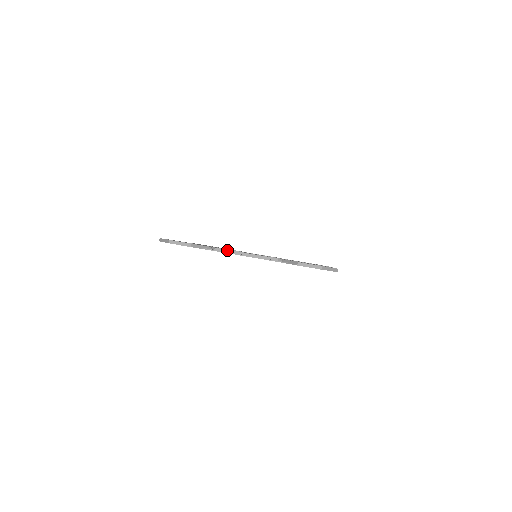
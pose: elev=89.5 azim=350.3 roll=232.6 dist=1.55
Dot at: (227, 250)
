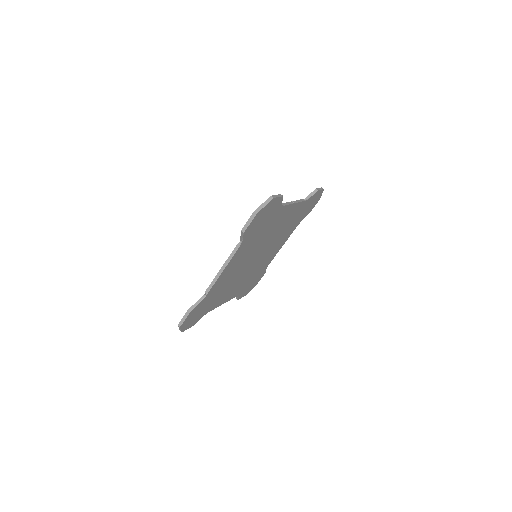
Dot at: (211, 284)
